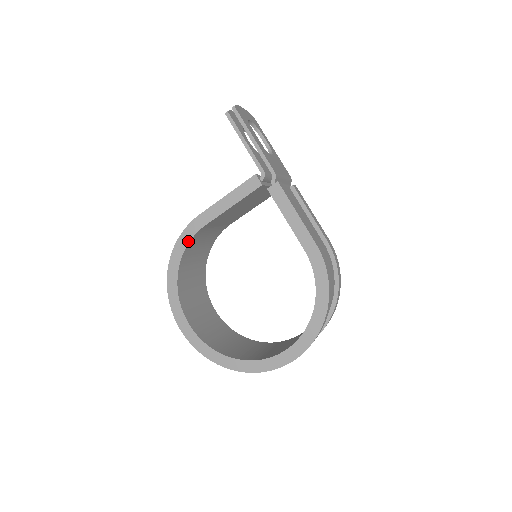
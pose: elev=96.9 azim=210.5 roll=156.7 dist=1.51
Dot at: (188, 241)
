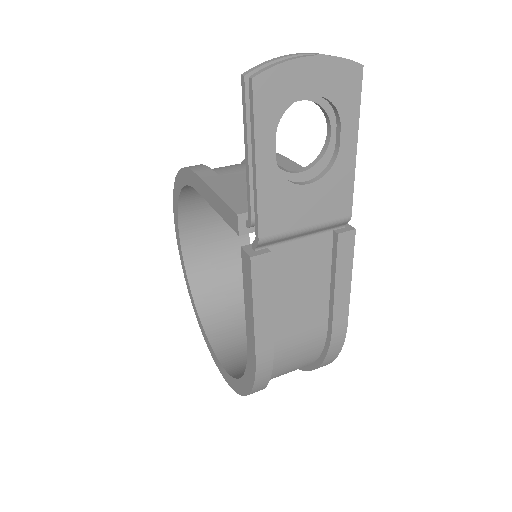
Dot at: (186, 183)
